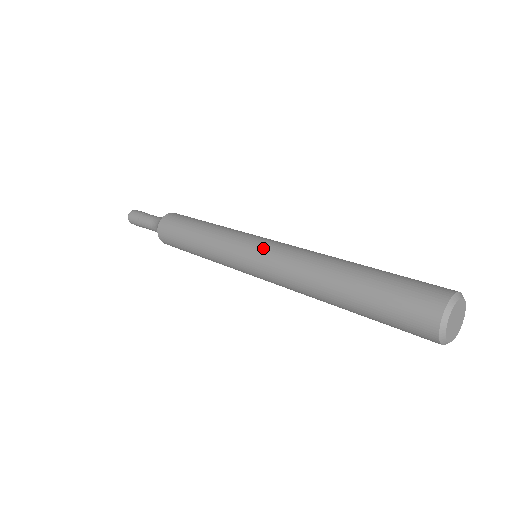
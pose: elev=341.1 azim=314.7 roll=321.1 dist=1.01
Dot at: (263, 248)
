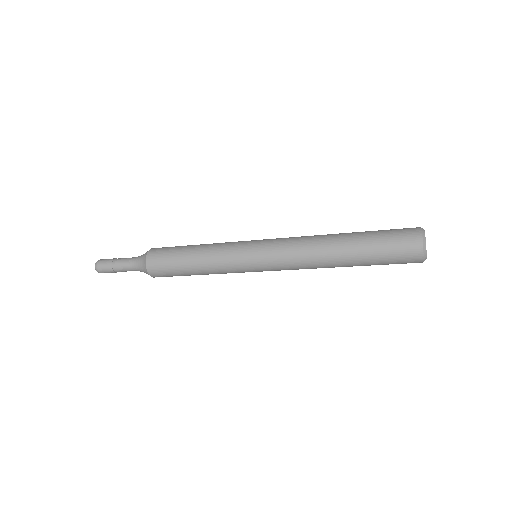
Dot at: (269, 241)
